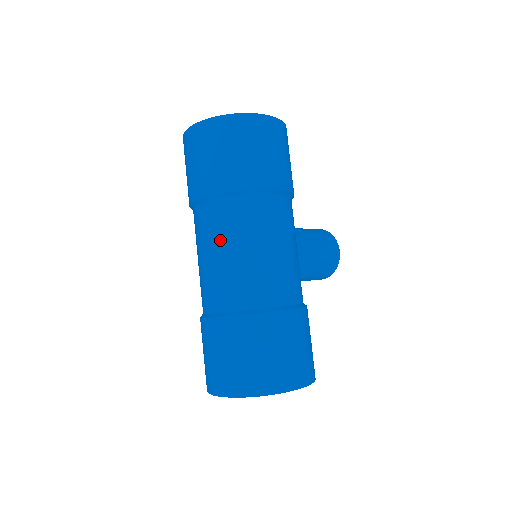
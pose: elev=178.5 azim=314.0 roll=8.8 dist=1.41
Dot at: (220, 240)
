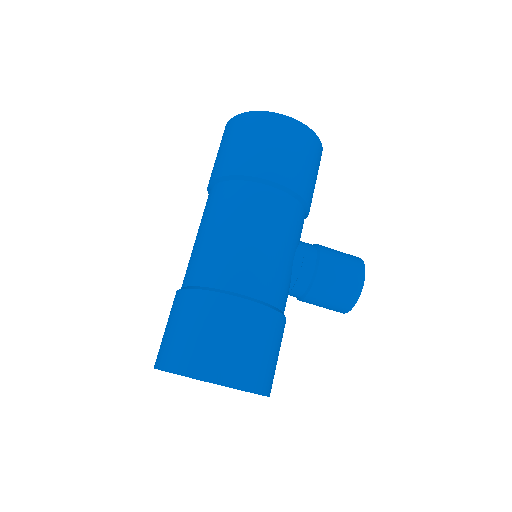
Dot at: (205, 220)
